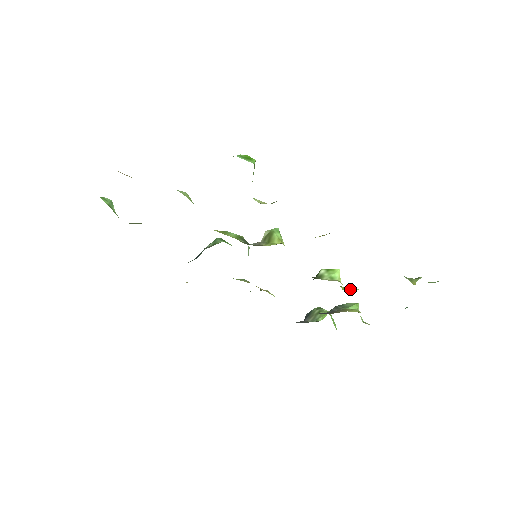
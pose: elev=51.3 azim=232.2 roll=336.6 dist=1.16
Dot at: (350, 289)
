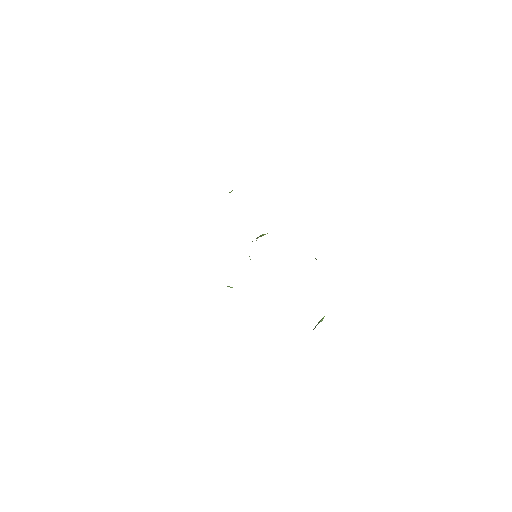
Dot at: occluded
